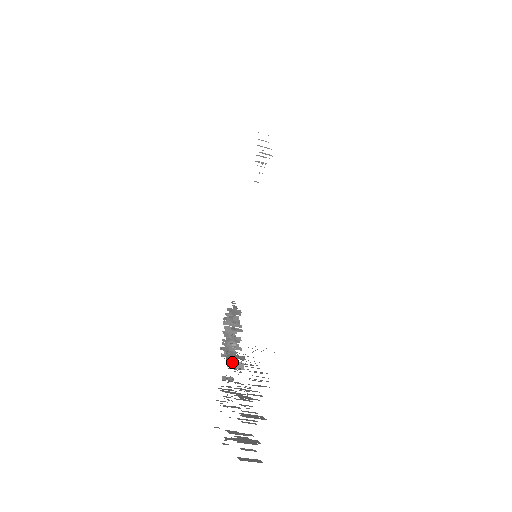
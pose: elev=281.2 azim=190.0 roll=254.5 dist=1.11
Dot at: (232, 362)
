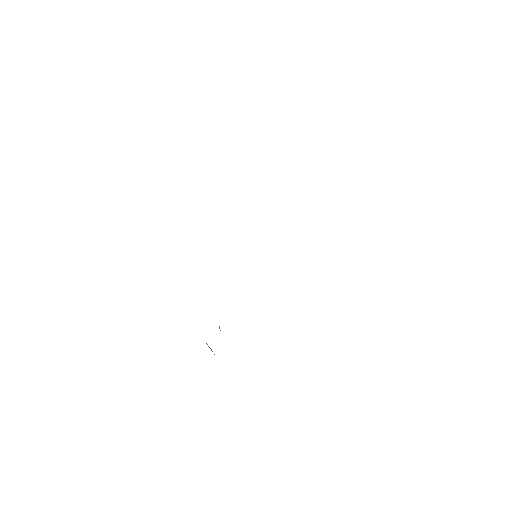
Dot at: occluded
